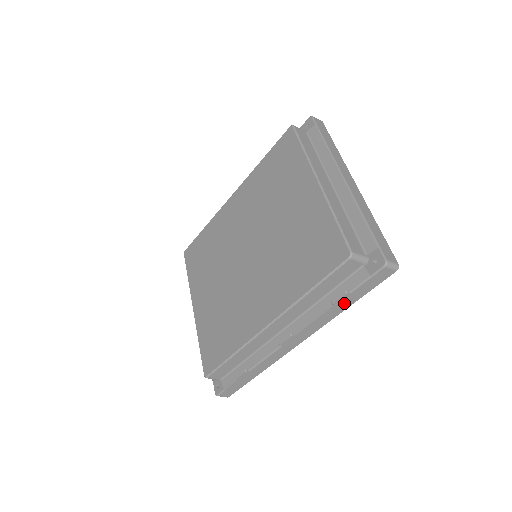
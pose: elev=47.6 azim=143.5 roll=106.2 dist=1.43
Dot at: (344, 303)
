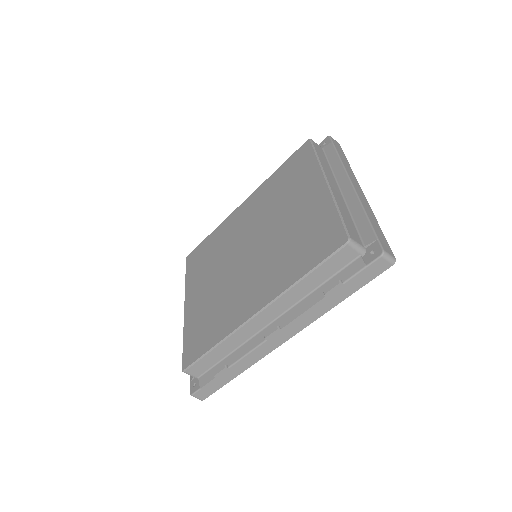
Dot at: (336, 296)
